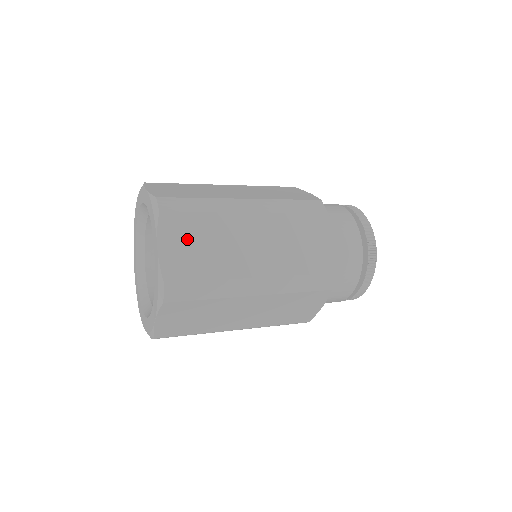
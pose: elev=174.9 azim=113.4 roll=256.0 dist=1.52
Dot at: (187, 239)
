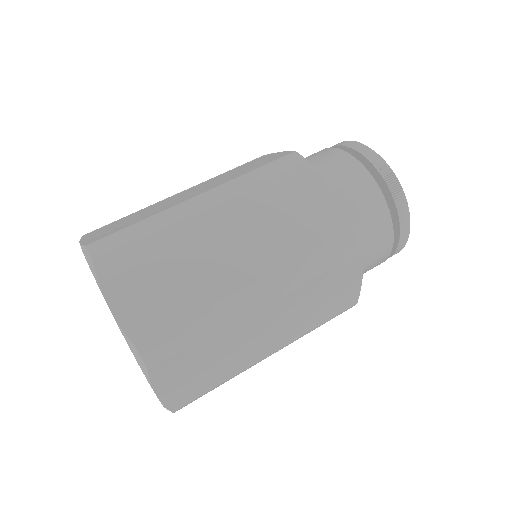
Dot at: (189, 371)
